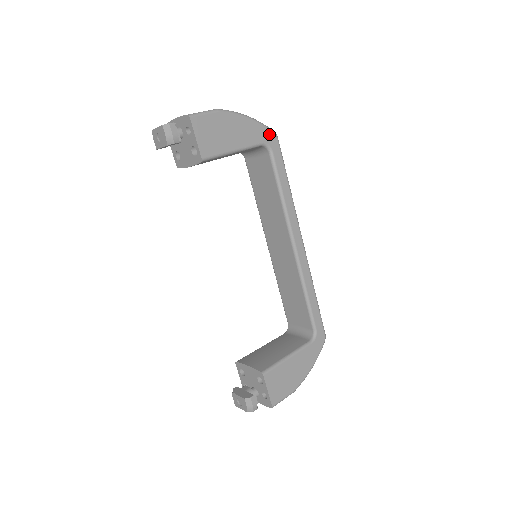
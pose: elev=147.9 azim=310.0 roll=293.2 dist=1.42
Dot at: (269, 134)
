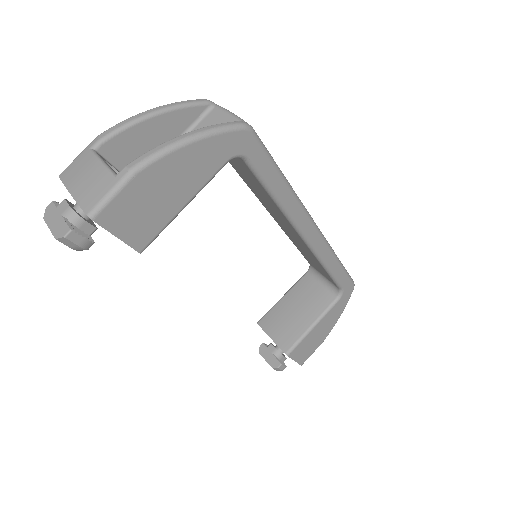
Dot at: (236, 138)
